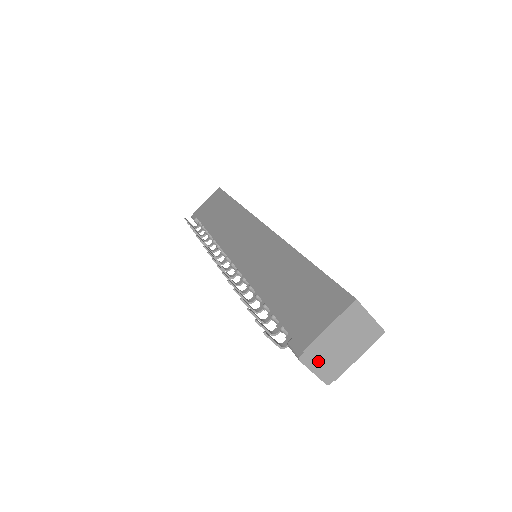
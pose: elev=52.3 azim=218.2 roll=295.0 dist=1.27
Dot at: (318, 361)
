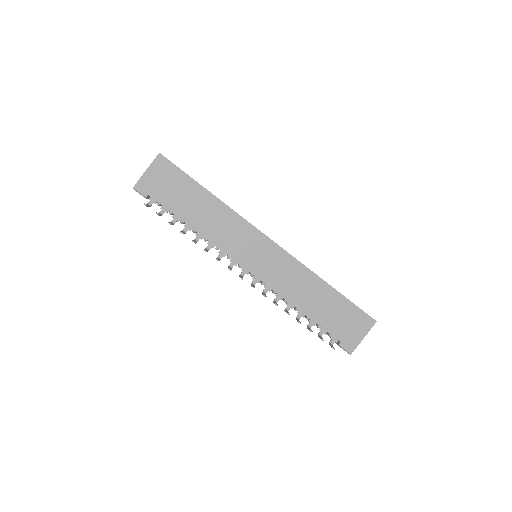
Dot at: occluded
